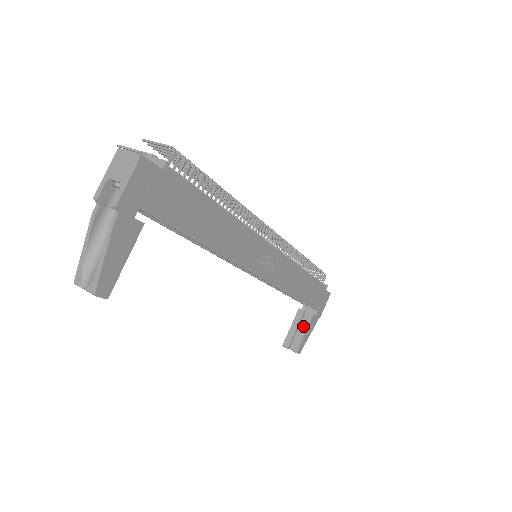
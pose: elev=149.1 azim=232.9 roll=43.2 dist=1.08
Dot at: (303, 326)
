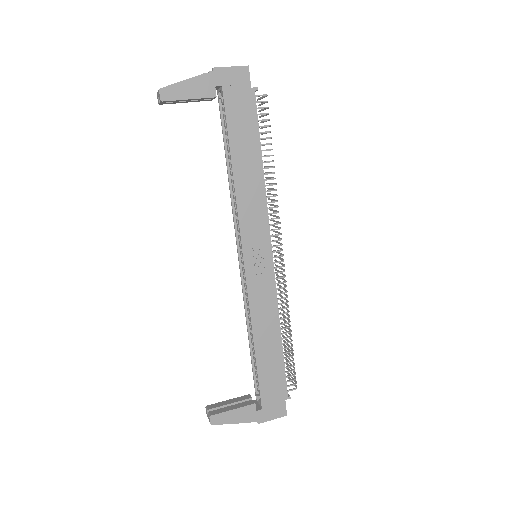
Dot at: (238, 404)
